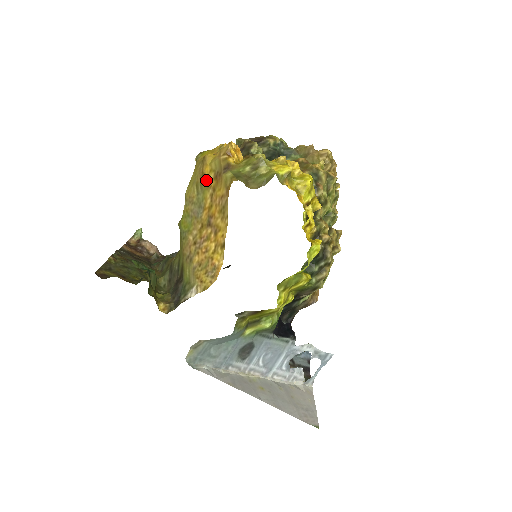
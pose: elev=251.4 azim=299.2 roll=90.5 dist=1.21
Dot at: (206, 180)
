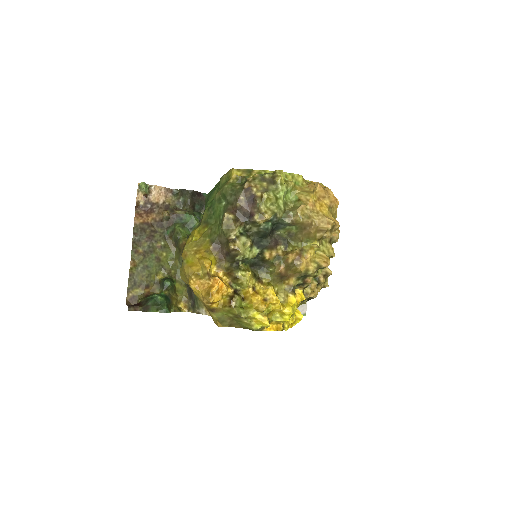
Dot at: occluded
